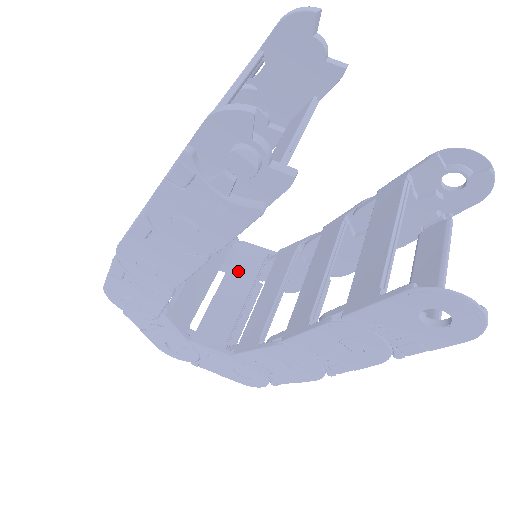
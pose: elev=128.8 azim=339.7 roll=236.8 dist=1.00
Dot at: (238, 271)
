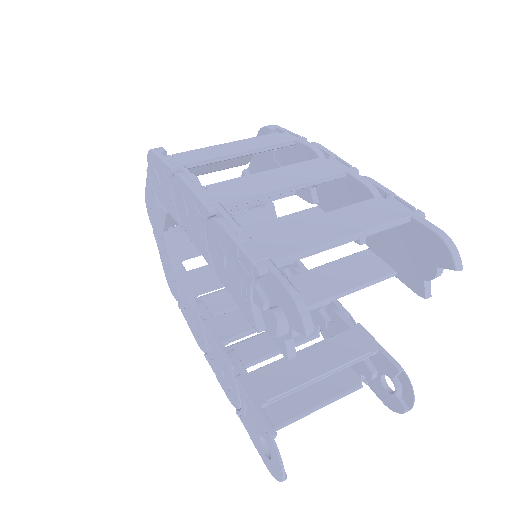
Dot at: (245, 222)
